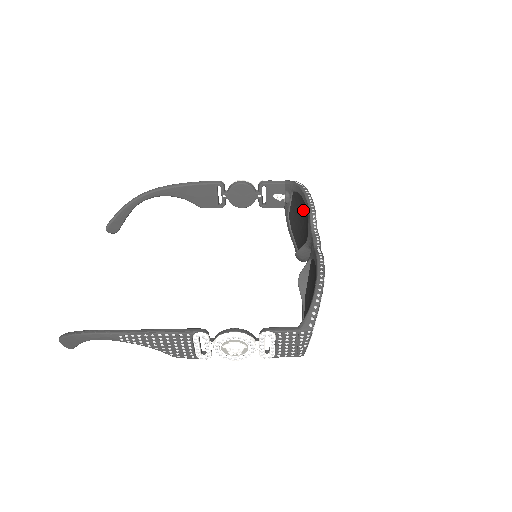
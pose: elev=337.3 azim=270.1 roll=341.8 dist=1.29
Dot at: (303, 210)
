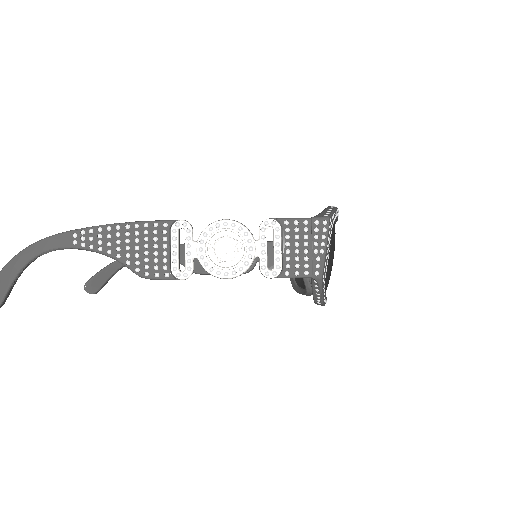
Dot at: occluded
